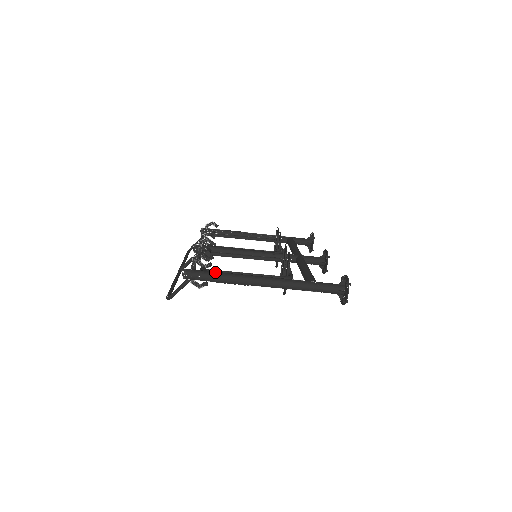
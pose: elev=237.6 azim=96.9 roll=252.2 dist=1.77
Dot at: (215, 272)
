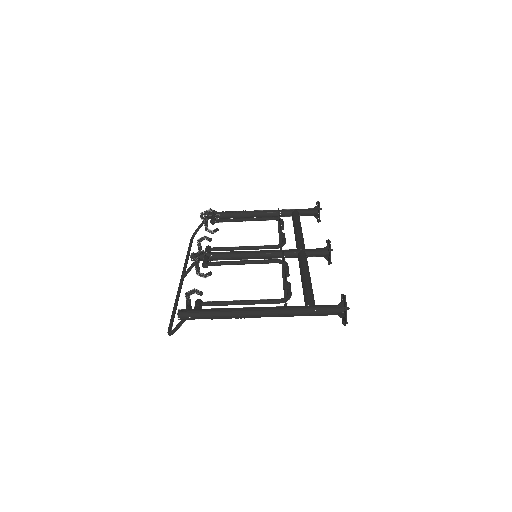
Dot at: (209, 310)
